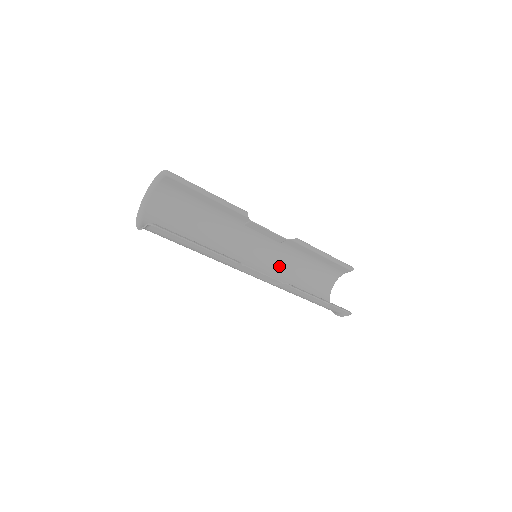
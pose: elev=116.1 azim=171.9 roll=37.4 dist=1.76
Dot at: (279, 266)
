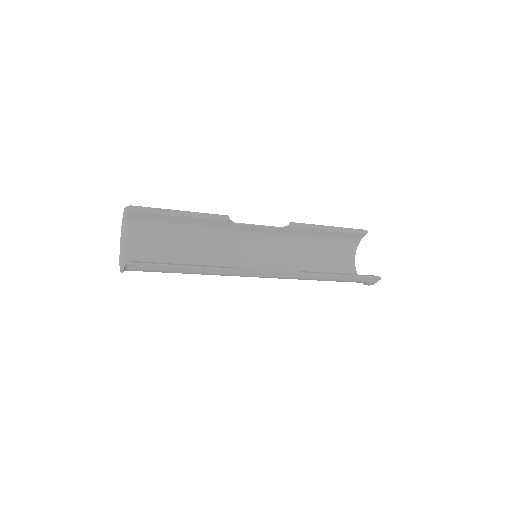
Dot at: (287, 258)
